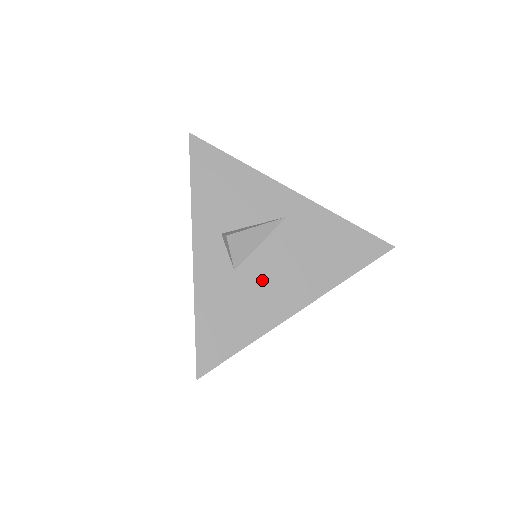
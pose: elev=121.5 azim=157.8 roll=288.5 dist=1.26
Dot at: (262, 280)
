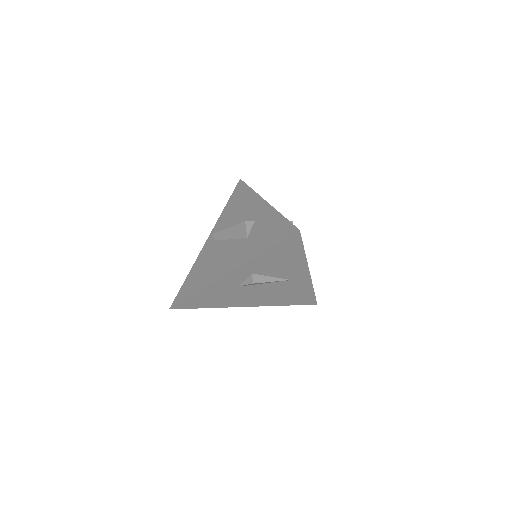
Dot at: (246, 294)
